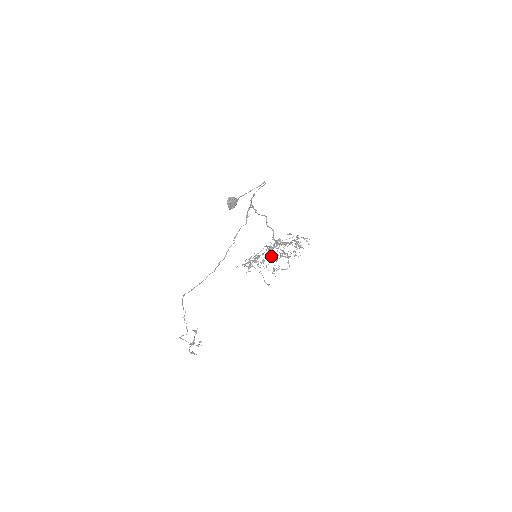
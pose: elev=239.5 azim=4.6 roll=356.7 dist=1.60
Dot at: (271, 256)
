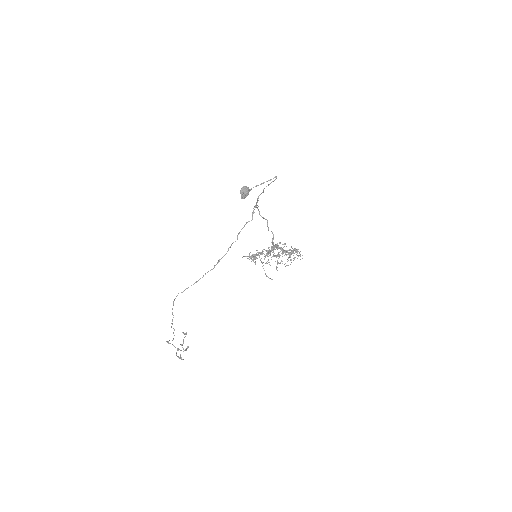
Dot at: occluded
